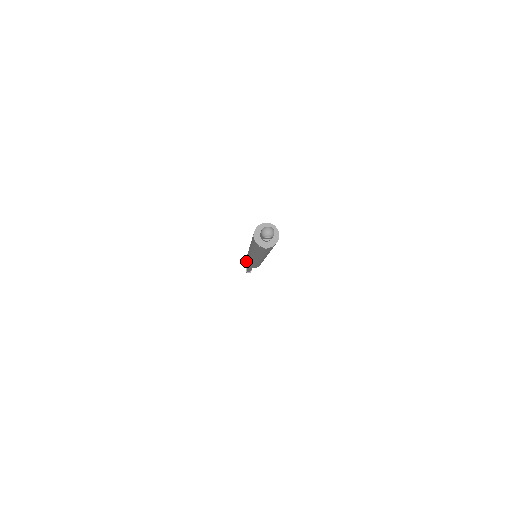
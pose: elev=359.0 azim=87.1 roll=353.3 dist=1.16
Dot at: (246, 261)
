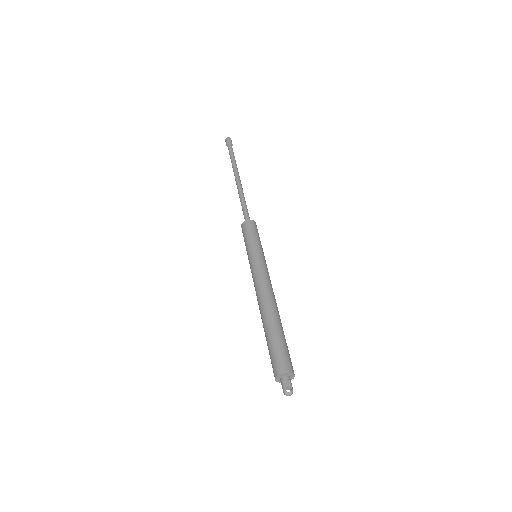
Dot at: occluded
